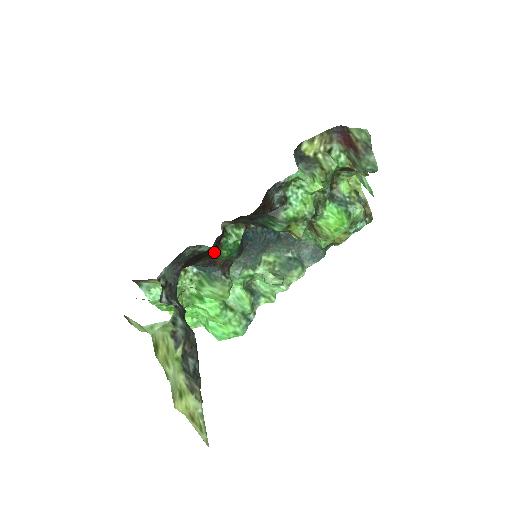
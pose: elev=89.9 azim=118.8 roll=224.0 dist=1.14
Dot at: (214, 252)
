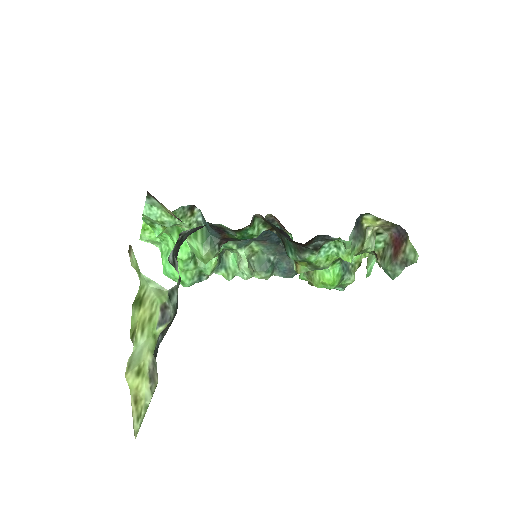
Dot at: occluded
